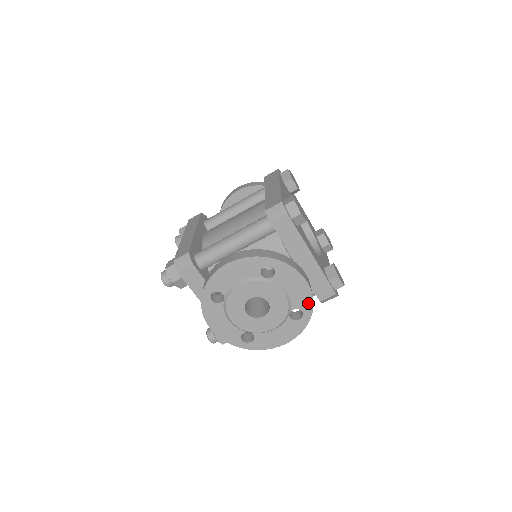
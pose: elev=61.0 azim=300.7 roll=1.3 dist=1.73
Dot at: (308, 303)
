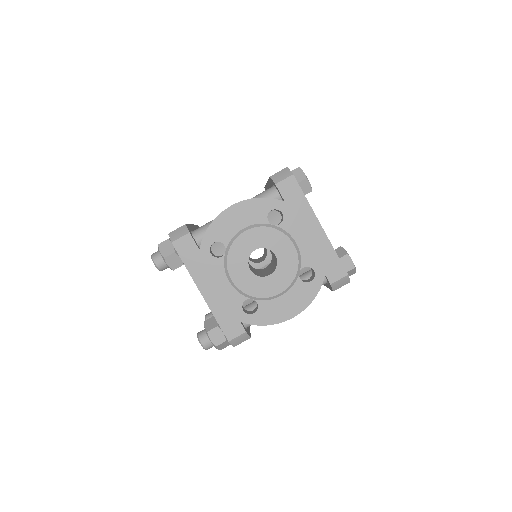
Dot at: (320, 259)
